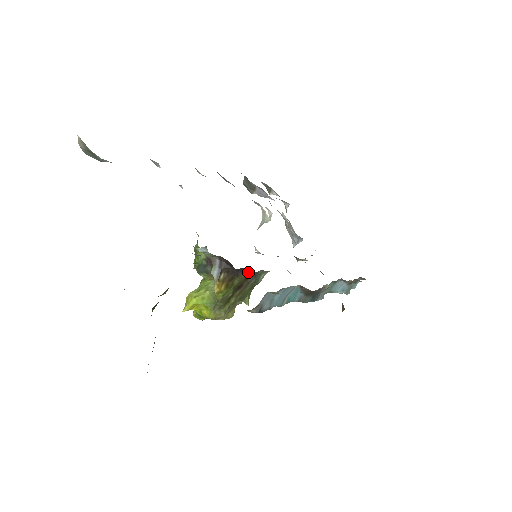
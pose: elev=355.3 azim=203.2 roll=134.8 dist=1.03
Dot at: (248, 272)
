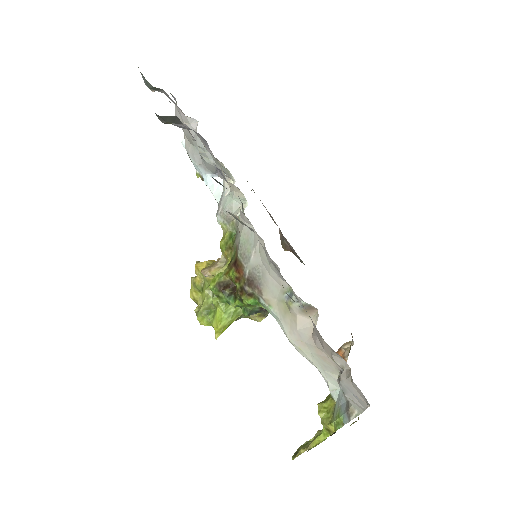
Dot at: occluded
